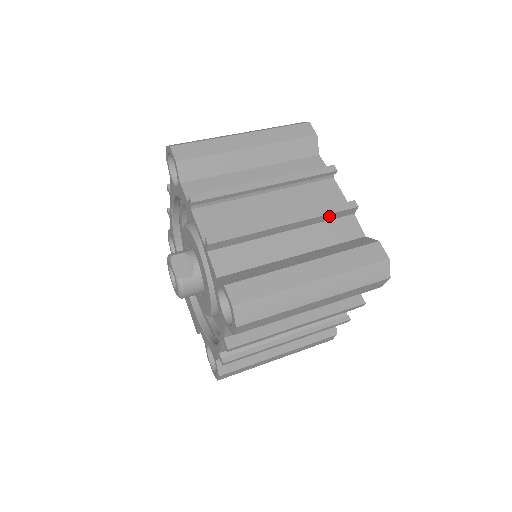
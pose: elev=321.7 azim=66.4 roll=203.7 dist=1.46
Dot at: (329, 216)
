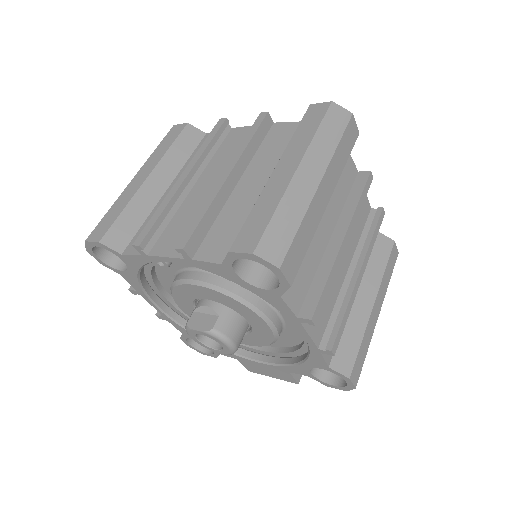
Dot at: (255, 139)
